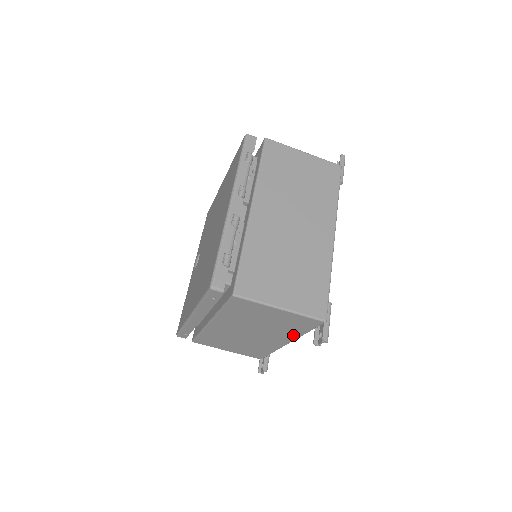
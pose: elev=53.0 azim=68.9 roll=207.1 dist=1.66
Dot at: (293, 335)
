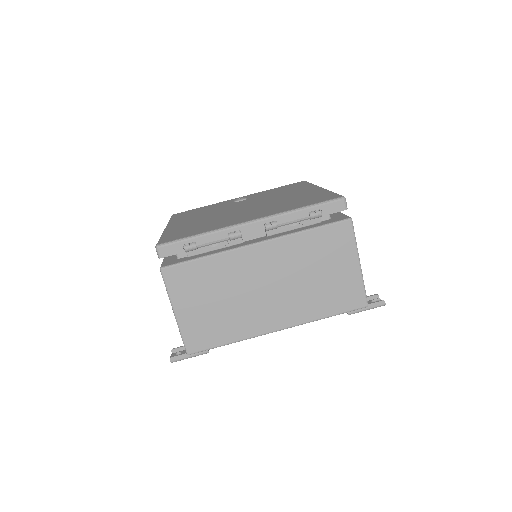
Dot at: occluded
